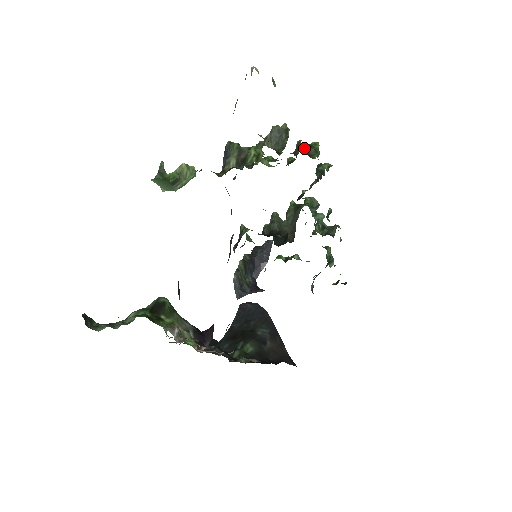
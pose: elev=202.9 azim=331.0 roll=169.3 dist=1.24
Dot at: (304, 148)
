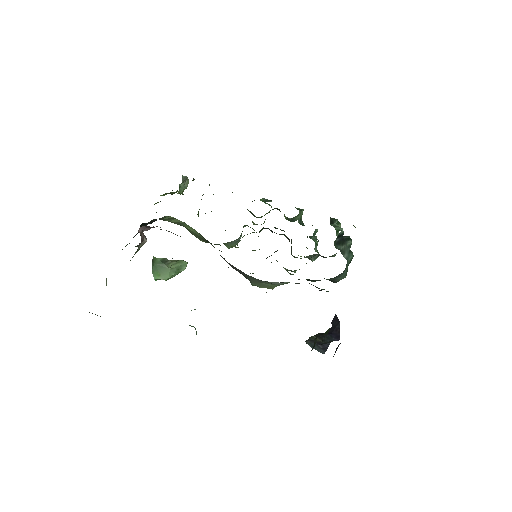
Dot at: occluded
